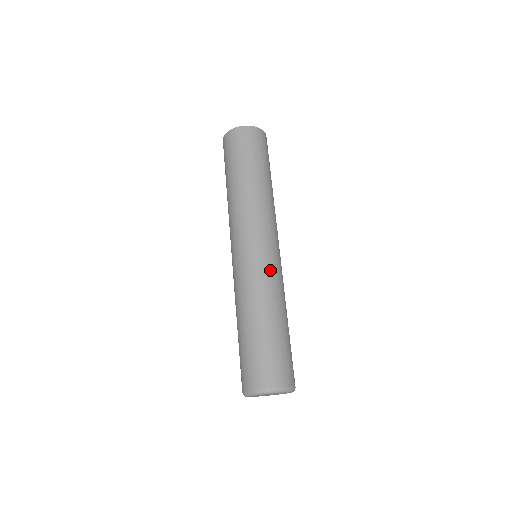
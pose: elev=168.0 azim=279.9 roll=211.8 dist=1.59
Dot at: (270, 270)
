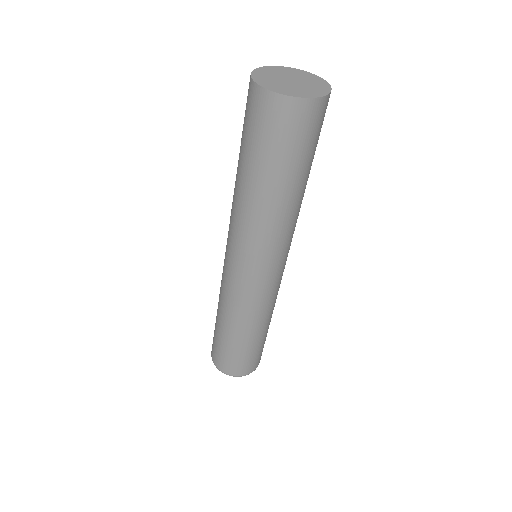
Dot at: (244, 296)
